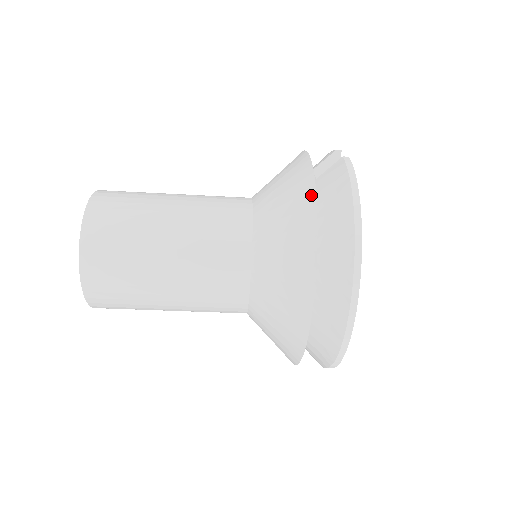
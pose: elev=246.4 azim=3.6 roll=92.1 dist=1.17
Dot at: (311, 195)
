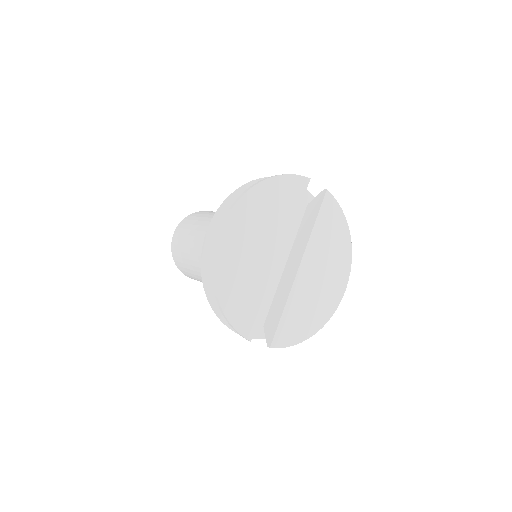
Dot at: occluded
